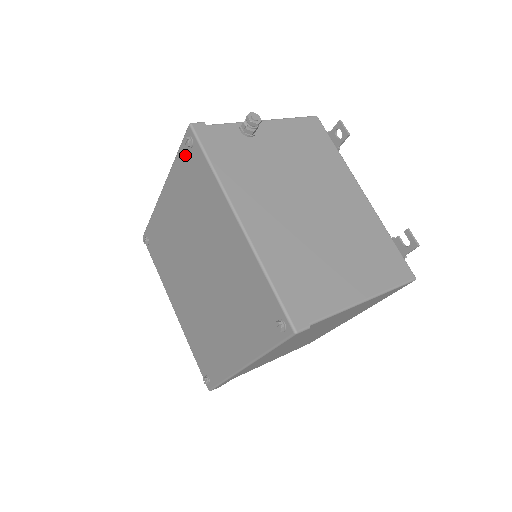
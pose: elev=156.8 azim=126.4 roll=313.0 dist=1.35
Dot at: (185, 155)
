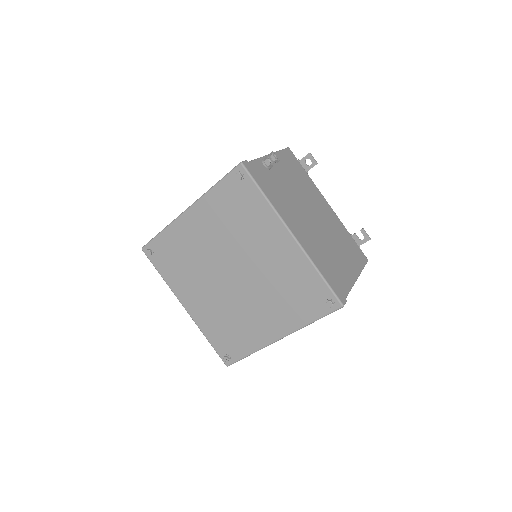
Dot at: (230, 185)
